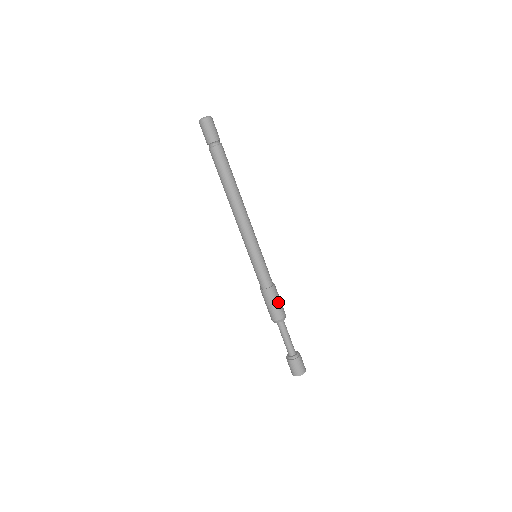
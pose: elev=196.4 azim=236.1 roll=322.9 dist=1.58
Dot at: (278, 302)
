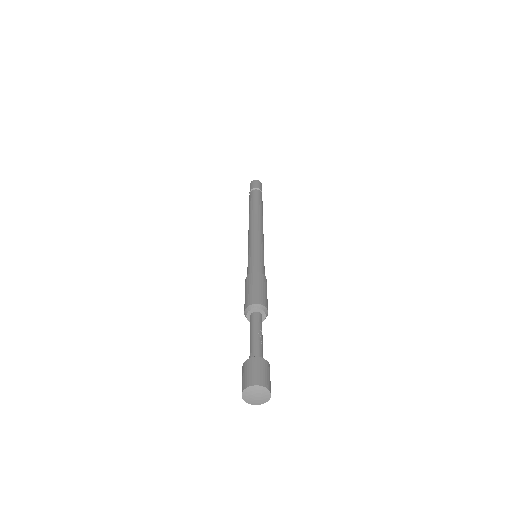
Dot at: (262, 289)
